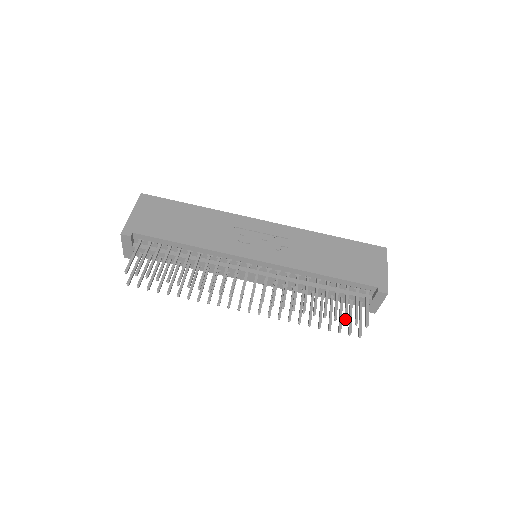
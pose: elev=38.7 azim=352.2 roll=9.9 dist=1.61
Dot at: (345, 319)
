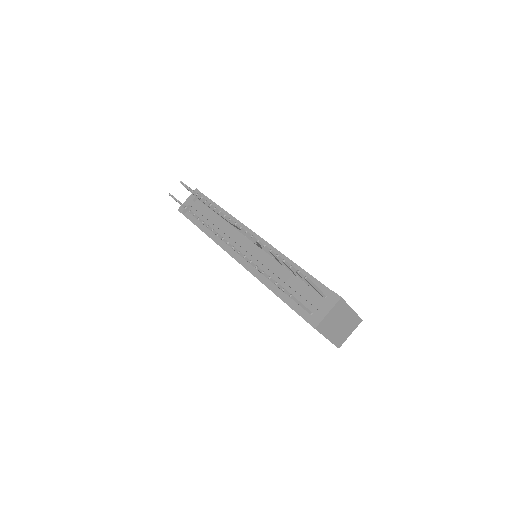
Dot at: occluded
